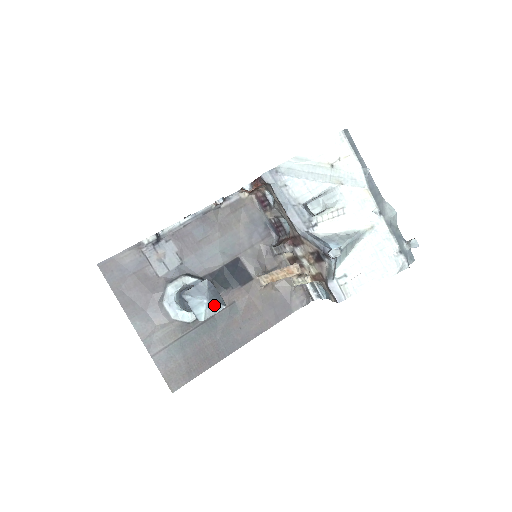
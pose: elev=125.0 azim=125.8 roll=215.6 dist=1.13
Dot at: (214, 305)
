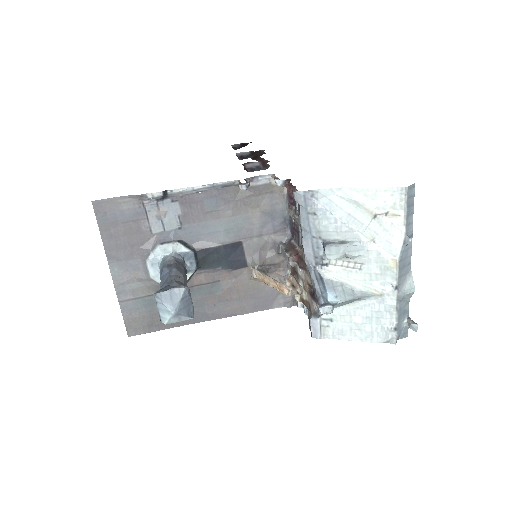
Dot at: (181, 316)
